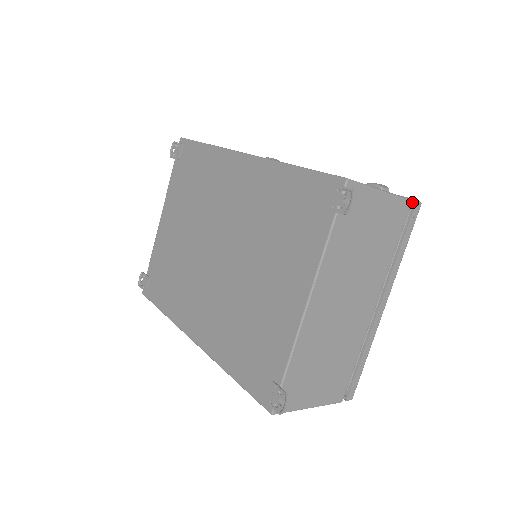
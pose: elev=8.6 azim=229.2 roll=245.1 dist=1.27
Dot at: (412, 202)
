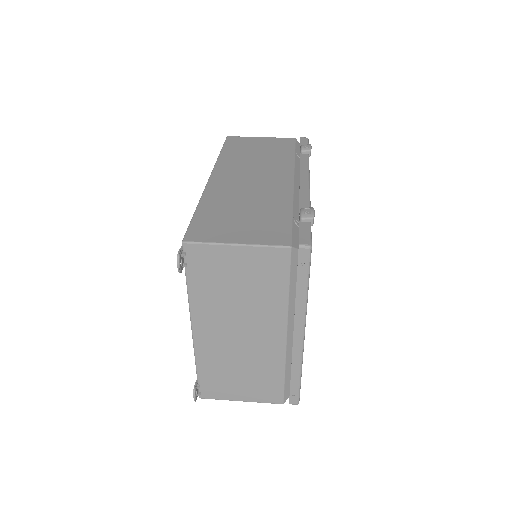
Dot at: (310, 242)
